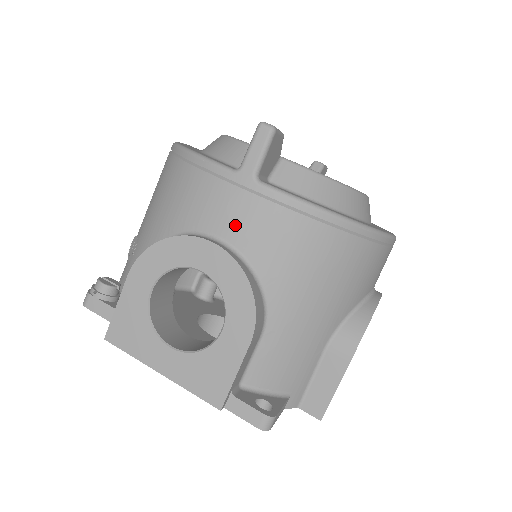
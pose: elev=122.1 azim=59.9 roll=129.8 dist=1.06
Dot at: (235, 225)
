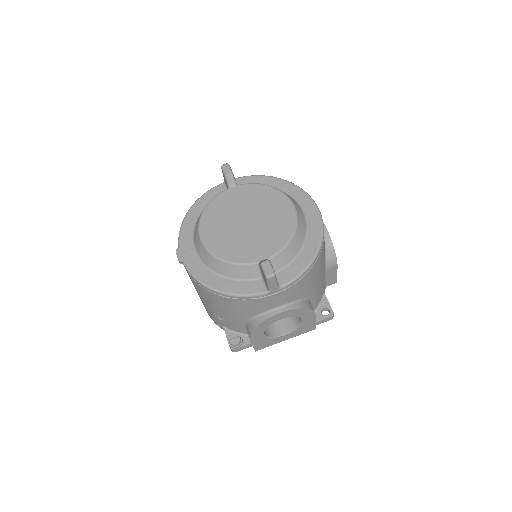
Dot at: (281, 301)
